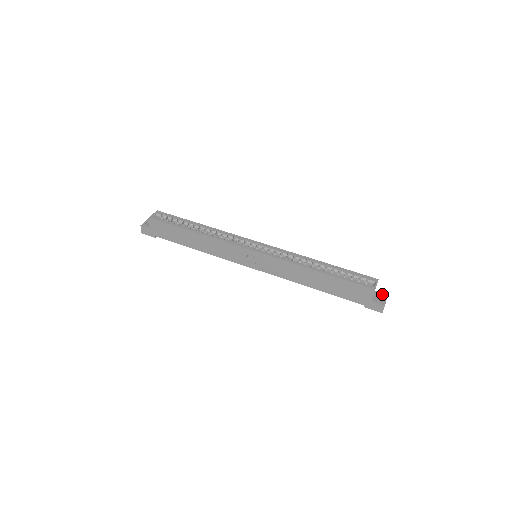
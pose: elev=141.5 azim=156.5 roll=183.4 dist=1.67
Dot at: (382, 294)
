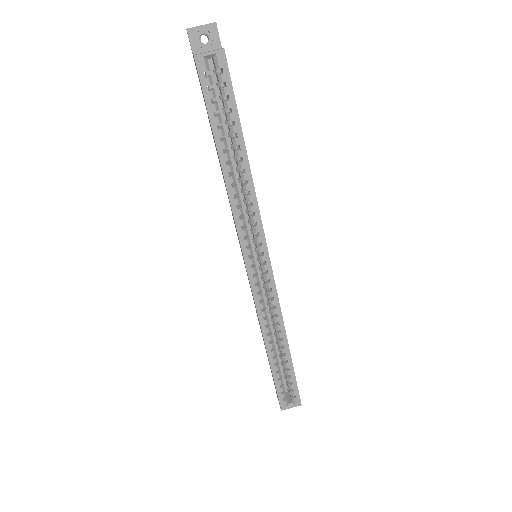
Dot at: occluded
